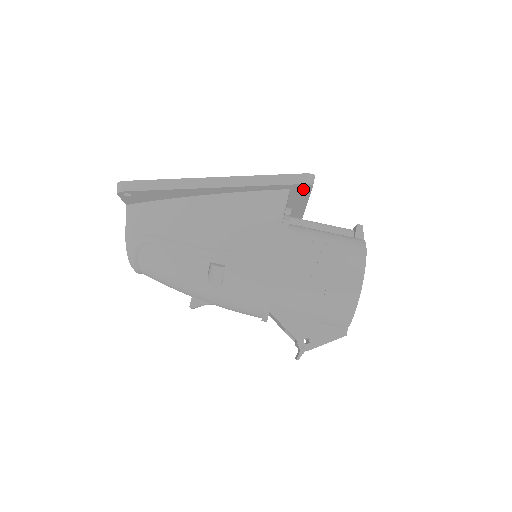
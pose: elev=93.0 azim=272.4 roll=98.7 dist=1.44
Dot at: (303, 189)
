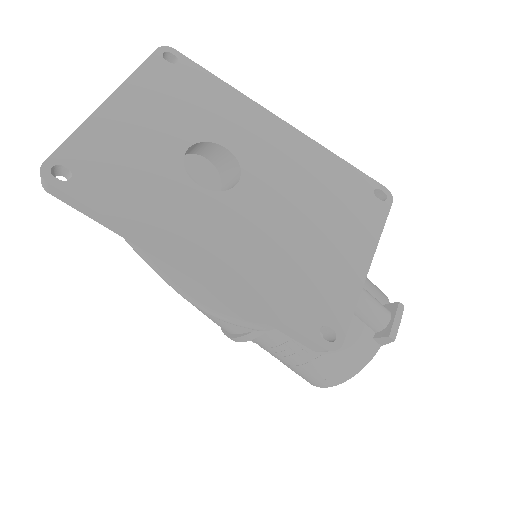
Dot at: (321, 329)
